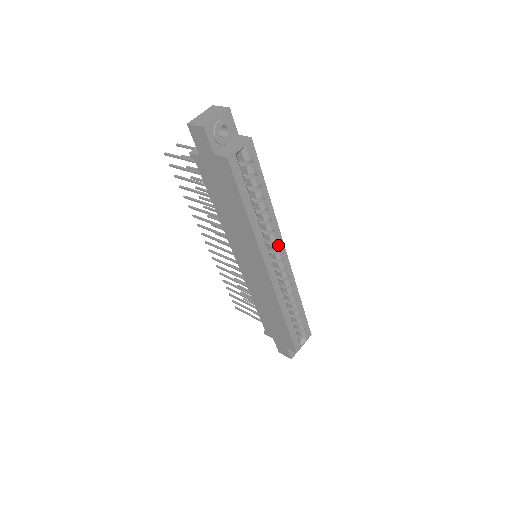
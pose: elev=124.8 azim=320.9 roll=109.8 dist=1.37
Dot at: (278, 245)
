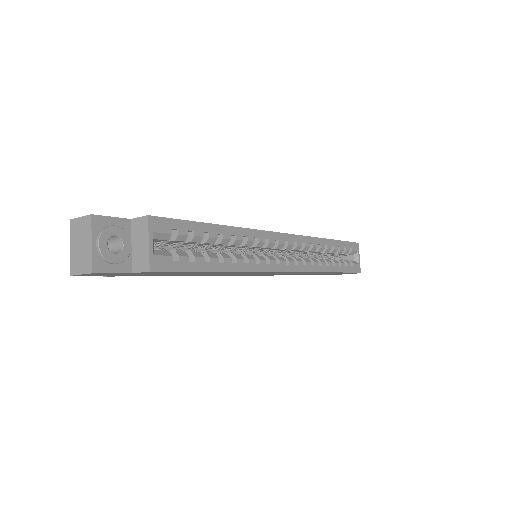
Dot at: (271, 241)
